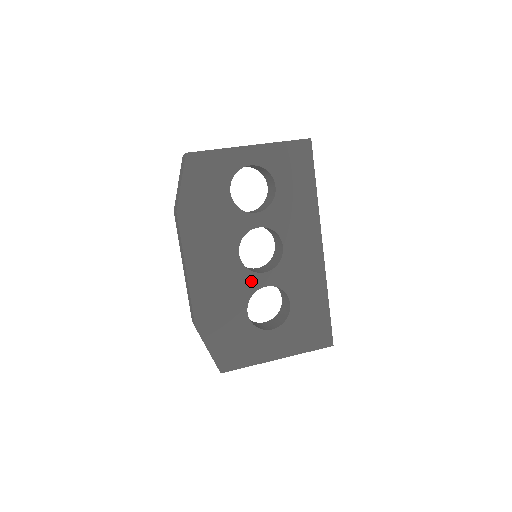
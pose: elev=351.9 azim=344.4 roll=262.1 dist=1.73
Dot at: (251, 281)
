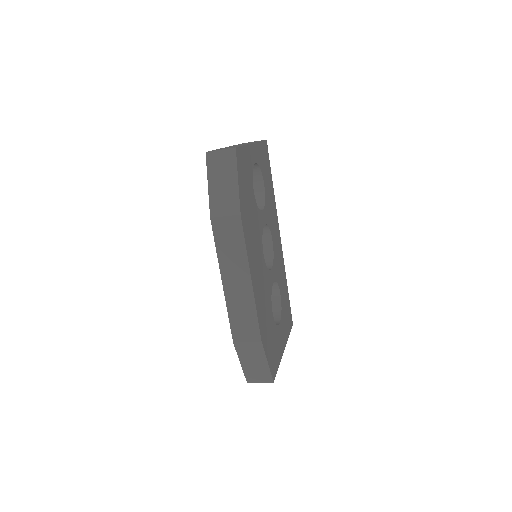
Dot at: (269, 279)
